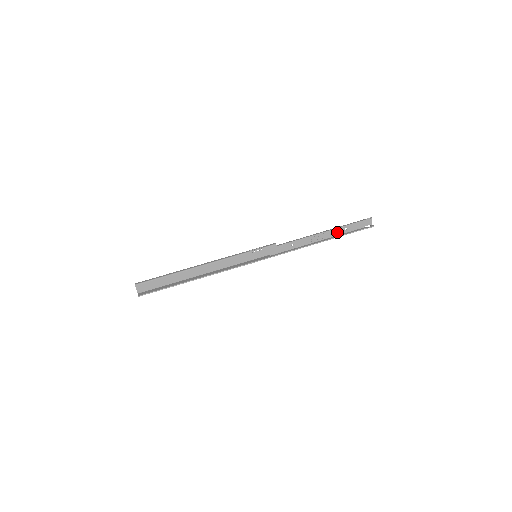
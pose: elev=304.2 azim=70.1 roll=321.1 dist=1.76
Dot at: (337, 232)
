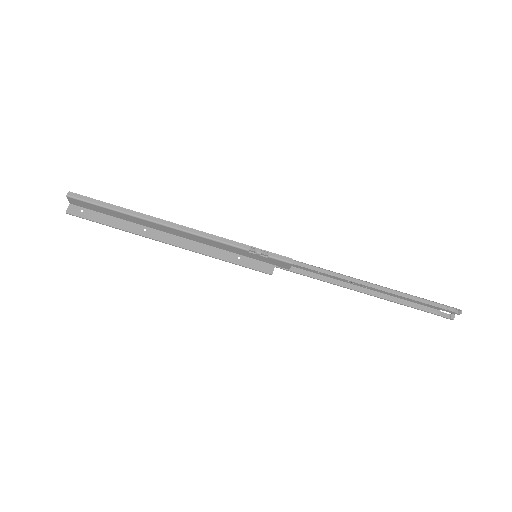
Dot at: occluded
